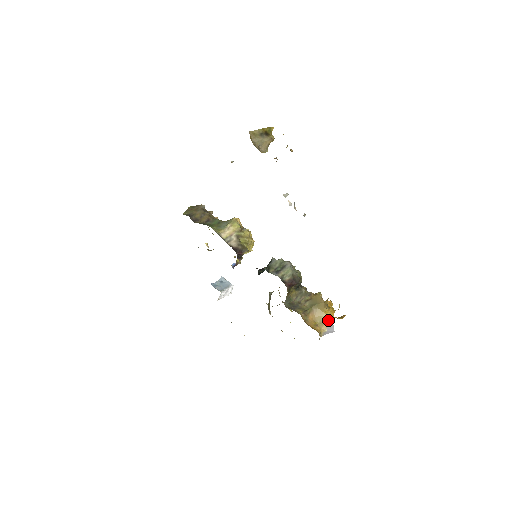
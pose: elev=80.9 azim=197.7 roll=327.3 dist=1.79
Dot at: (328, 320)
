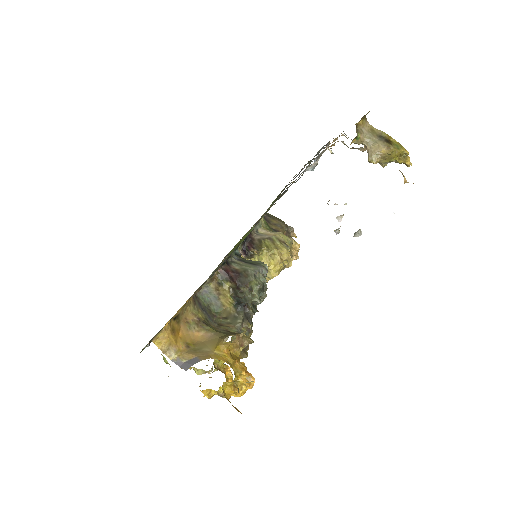
Dot at: (205, 355)
